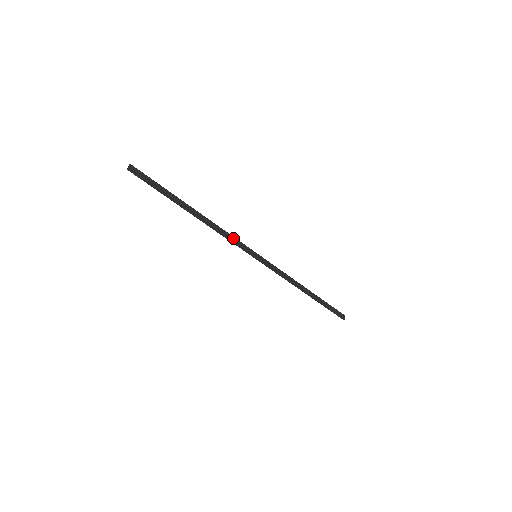
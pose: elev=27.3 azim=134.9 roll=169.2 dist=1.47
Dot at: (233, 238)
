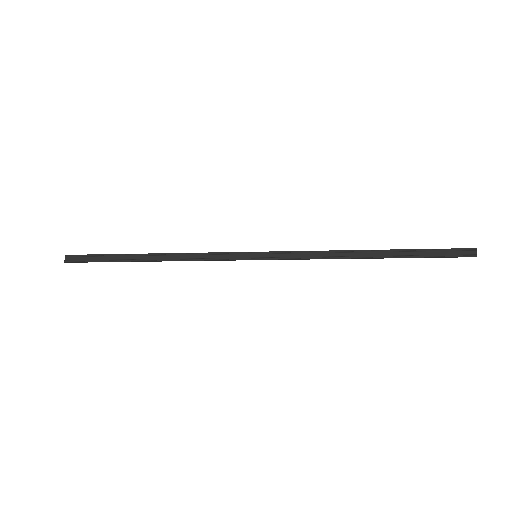
Dot at: (212, 254)
